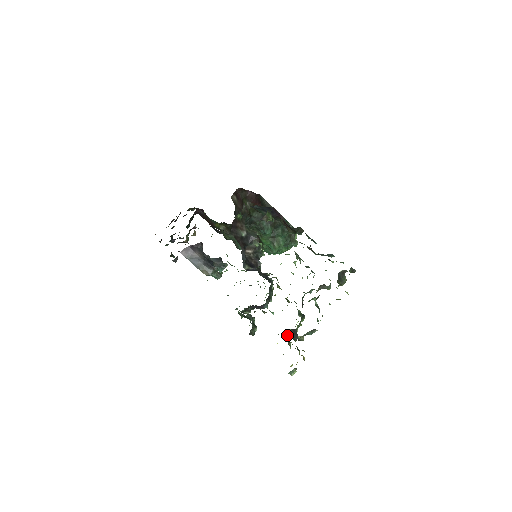
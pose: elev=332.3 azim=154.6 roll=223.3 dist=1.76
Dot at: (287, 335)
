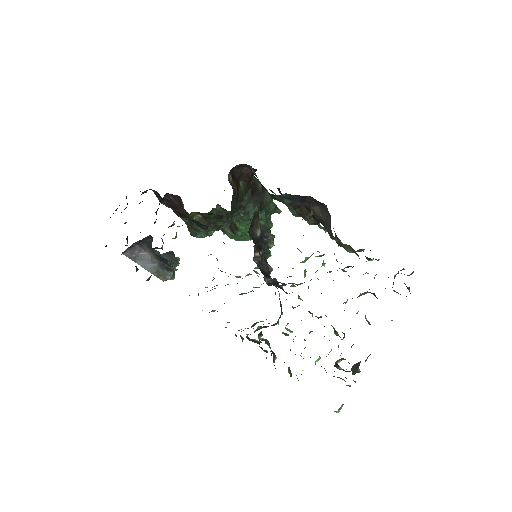
Dot at: (335, 366)
